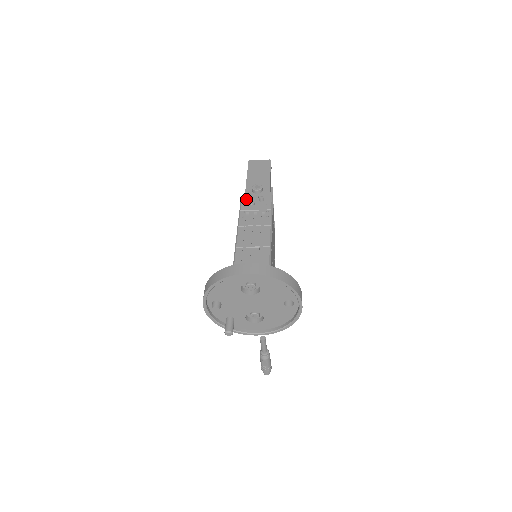
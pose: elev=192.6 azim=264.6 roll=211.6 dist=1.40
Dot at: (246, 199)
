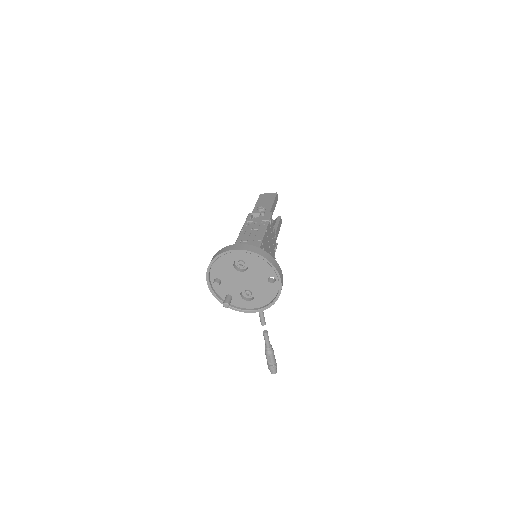
Dot at: (252, 216)
